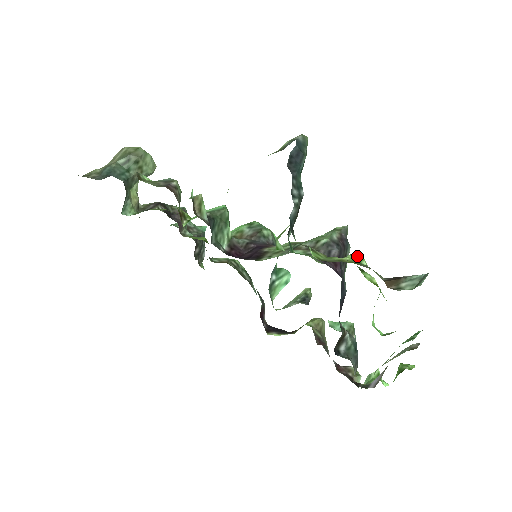
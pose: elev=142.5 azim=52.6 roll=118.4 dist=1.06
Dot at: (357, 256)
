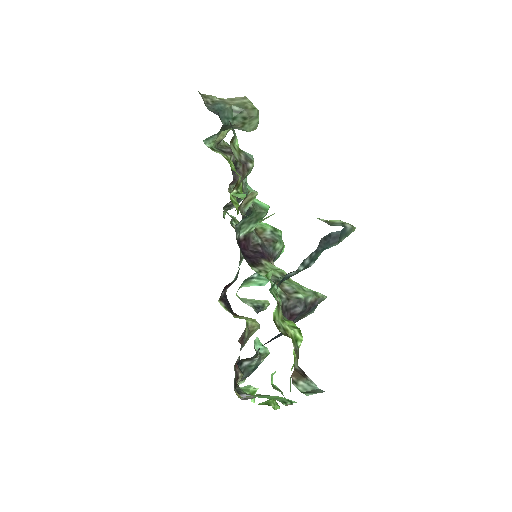
Dot at: (300, 335)
